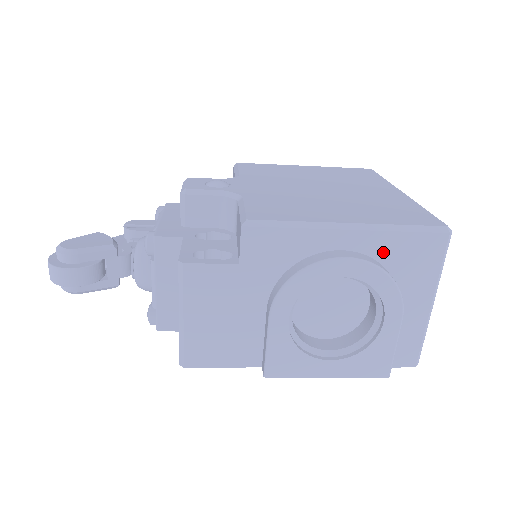
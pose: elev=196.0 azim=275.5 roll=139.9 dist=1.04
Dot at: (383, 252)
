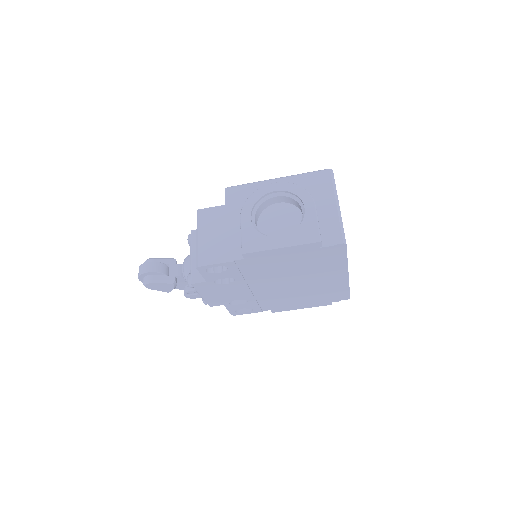
Dot at: (298, 184)
